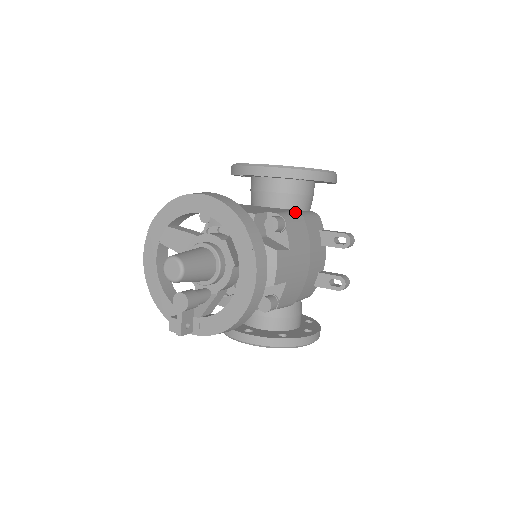
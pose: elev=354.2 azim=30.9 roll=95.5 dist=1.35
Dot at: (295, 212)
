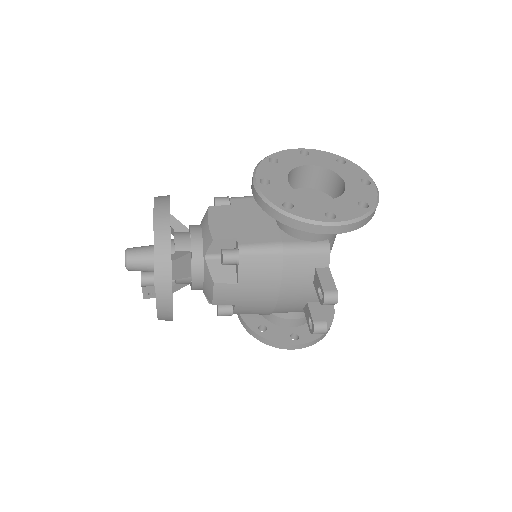
Dot at: (274, 246)
